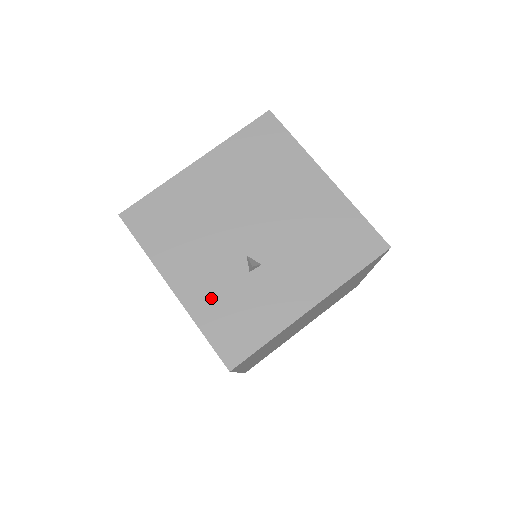
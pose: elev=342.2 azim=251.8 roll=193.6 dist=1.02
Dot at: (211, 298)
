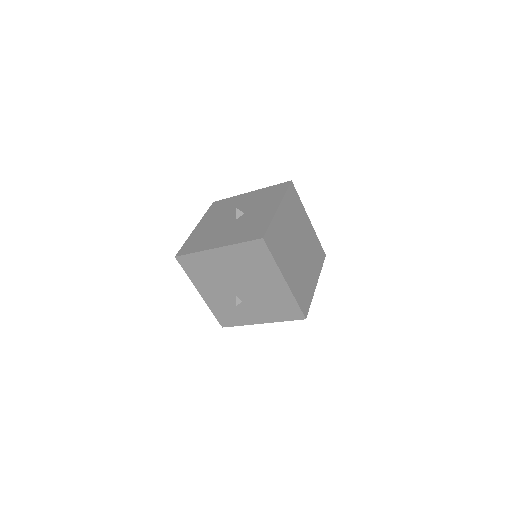
Dot at: (217, 304)
